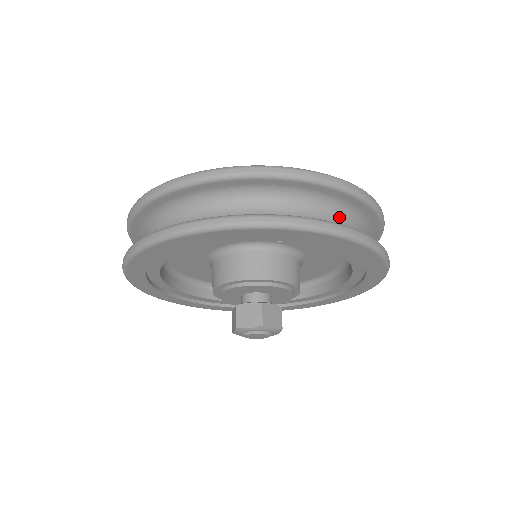
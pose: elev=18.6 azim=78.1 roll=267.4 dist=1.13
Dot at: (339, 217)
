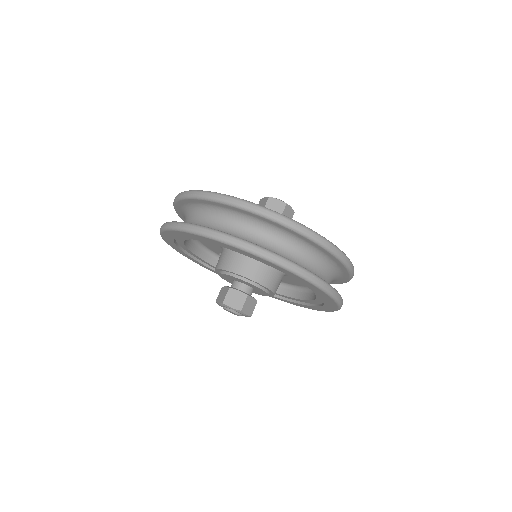
Dot at: (327, 270)
